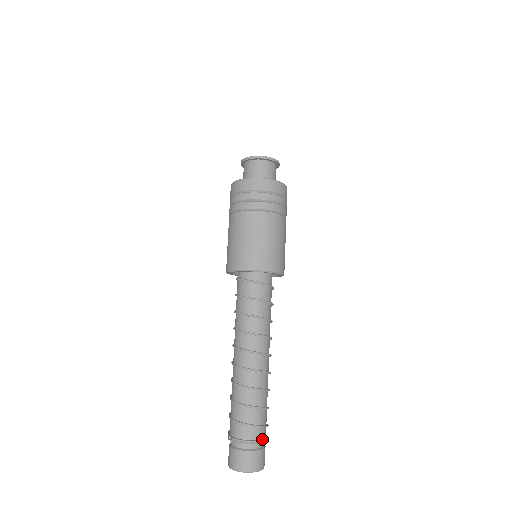
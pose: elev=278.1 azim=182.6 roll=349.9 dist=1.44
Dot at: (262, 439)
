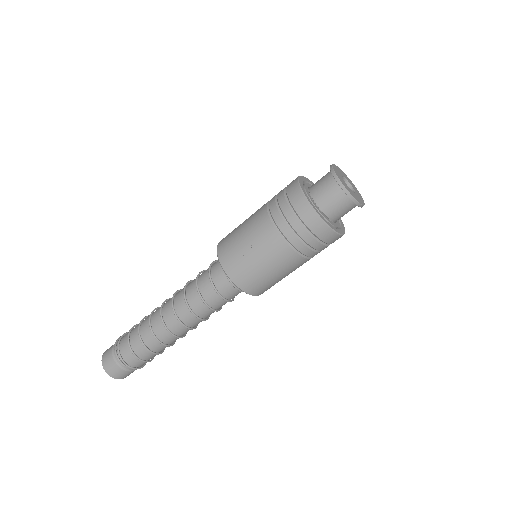
Dot at: occluded
